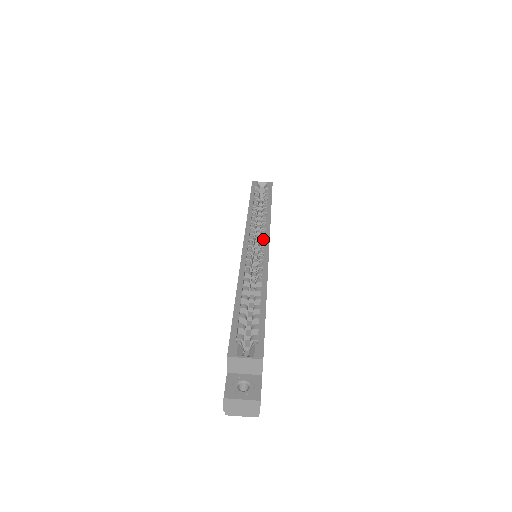
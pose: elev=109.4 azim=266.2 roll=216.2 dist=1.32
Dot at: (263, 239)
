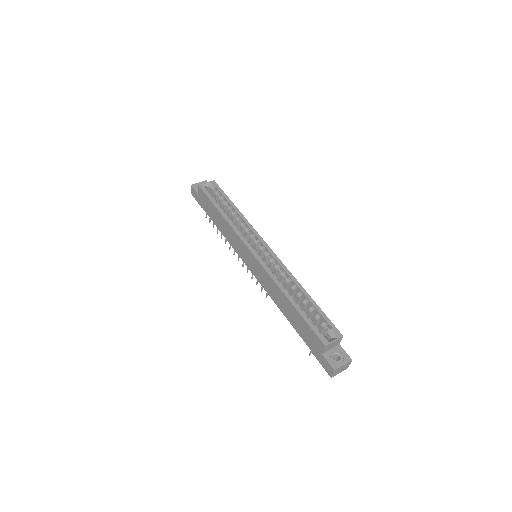
Dot at: (259, 242)
